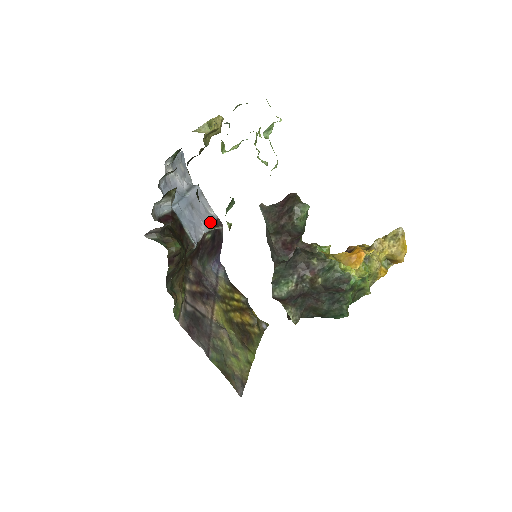
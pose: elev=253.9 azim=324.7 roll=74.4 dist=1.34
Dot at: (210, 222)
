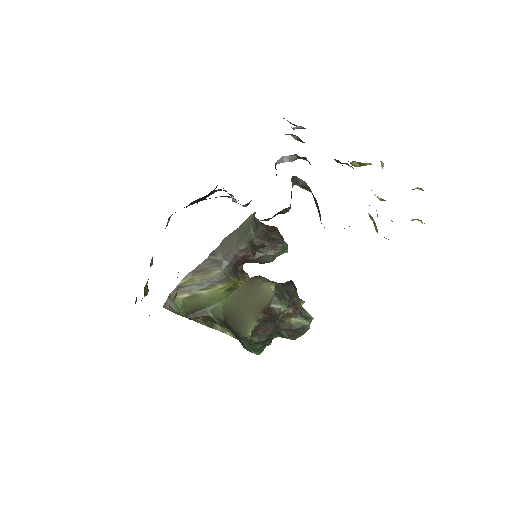
Dot at: occluded
